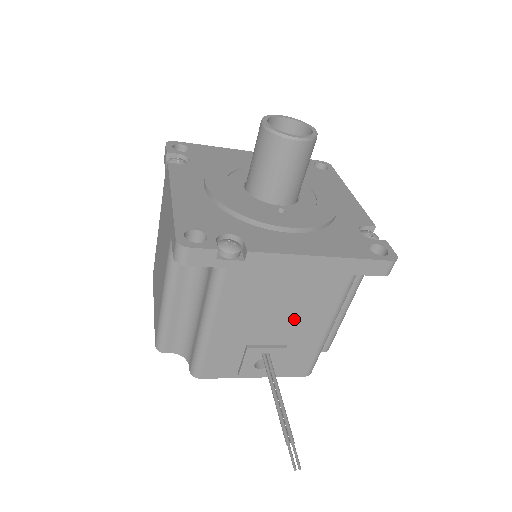
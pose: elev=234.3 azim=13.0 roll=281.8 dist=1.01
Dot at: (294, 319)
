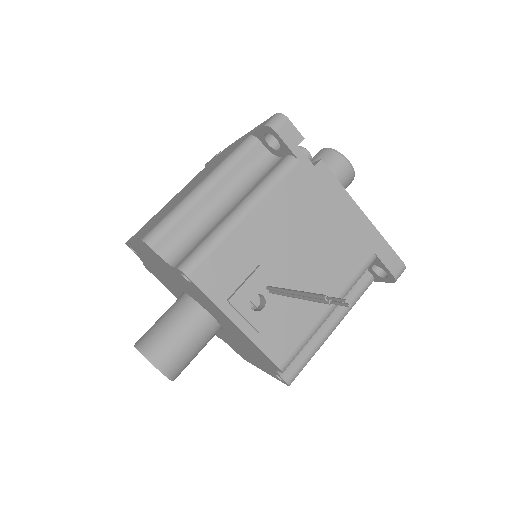
Dot at: (312, 267)
